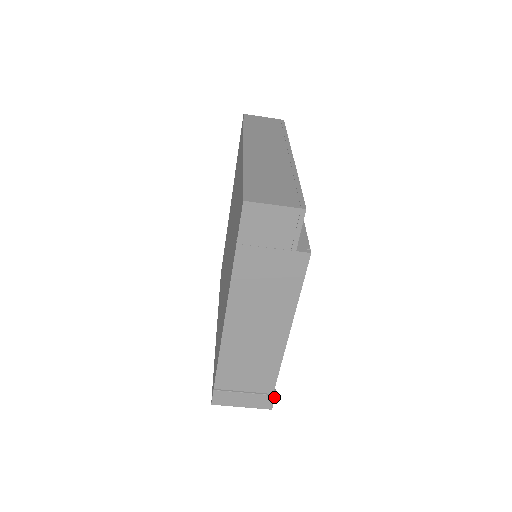
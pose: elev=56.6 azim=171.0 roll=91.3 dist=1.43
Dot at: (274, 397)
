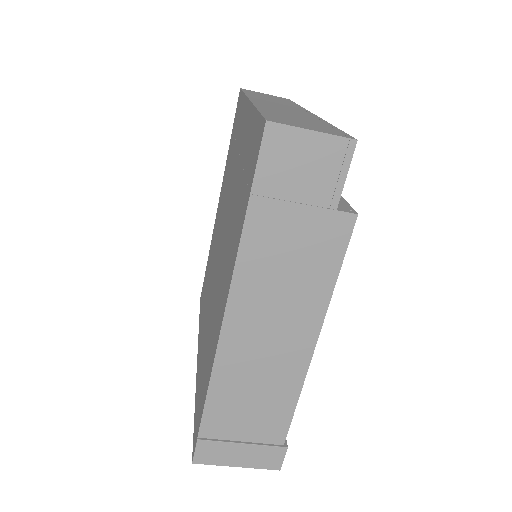
Dot at: (285, 450)
